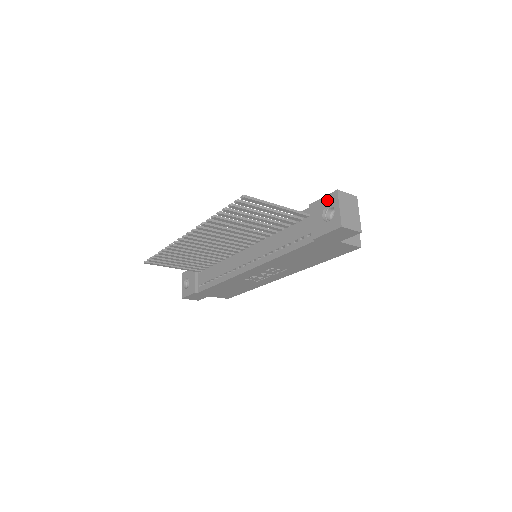
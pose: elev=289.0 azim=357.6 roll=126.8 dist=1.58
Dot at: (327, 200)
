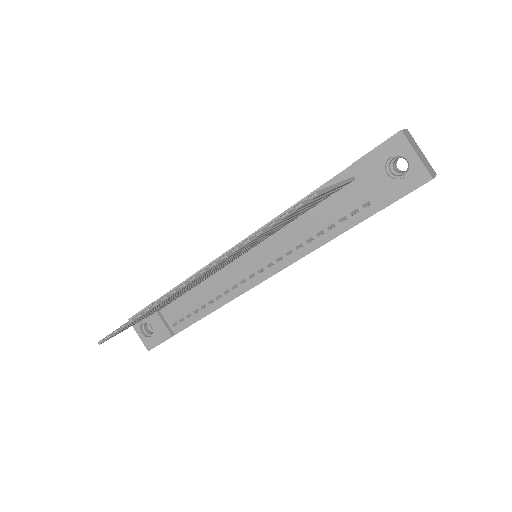
Dot at: (387, 149)
